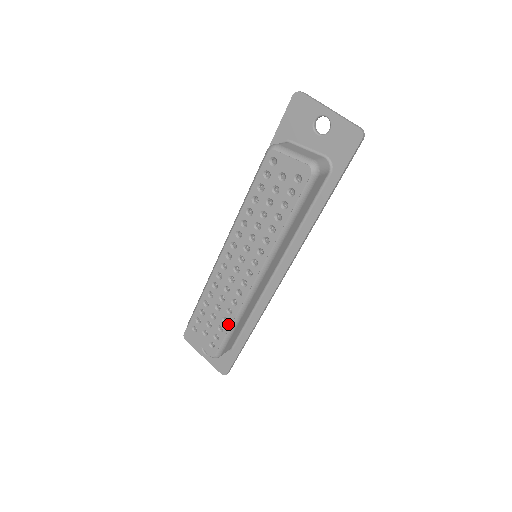
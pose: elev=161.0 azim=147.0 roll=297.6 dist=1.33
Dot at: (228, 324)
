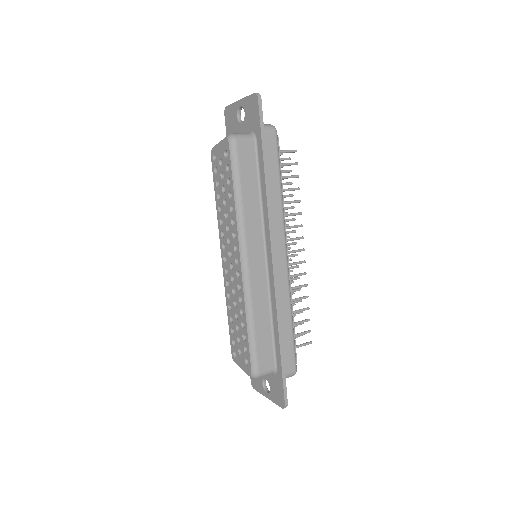
Dot at: (245, 327)
